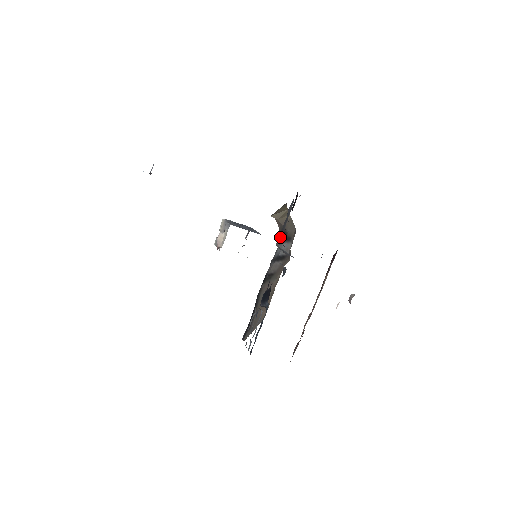
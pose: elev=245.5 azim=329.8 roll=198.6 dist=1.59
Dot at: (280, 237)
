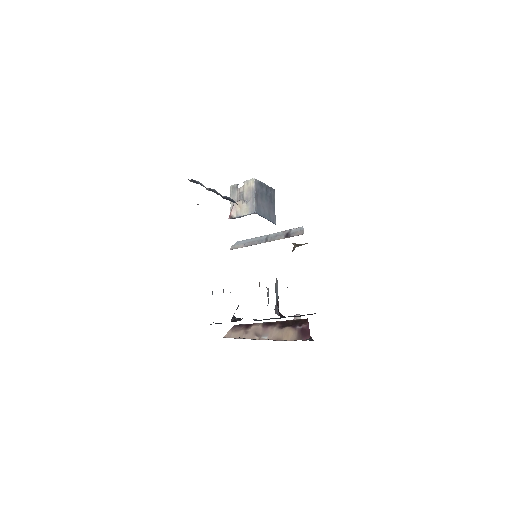
Dot at: occluded
